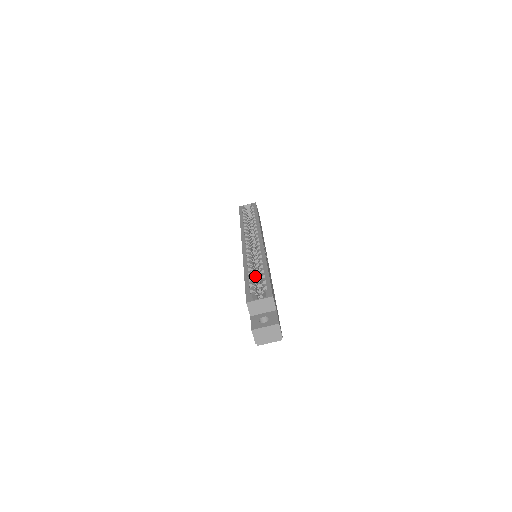
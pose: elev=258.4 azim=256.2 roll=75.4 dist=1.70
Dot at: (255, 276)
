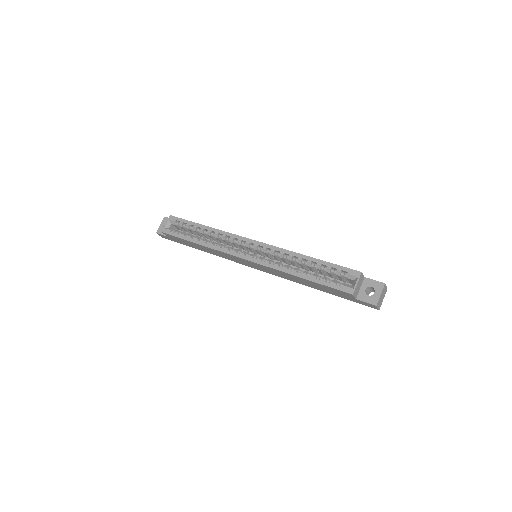
Dot at: occluded
